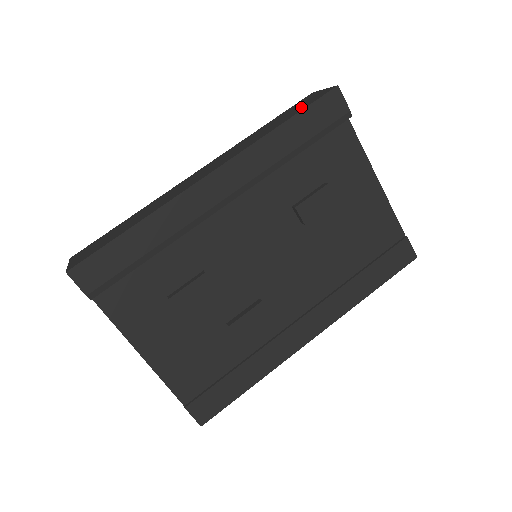
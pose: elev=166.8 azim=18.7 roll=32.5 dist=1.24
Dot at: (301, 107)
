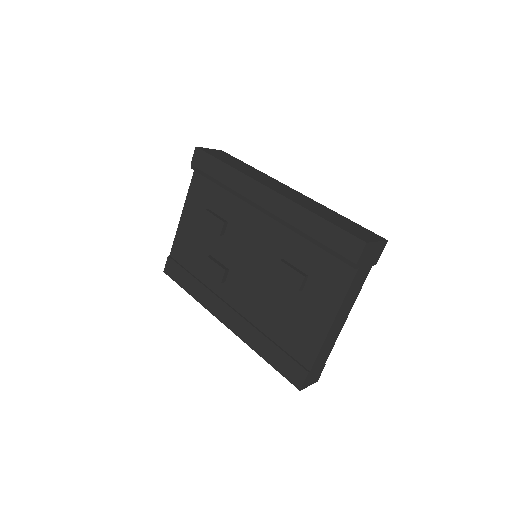
Dot at: (346, 227)
